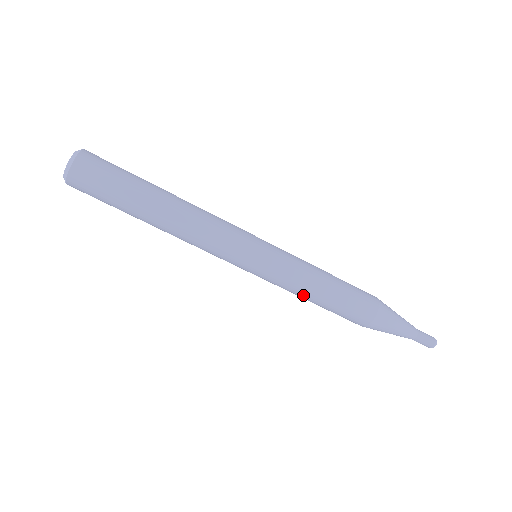
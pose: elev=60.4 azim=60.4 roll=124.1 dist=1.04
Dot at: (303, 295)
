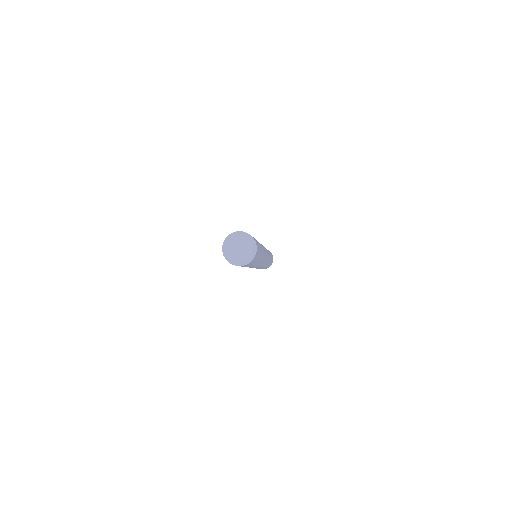
Dot at: (262, 268)
